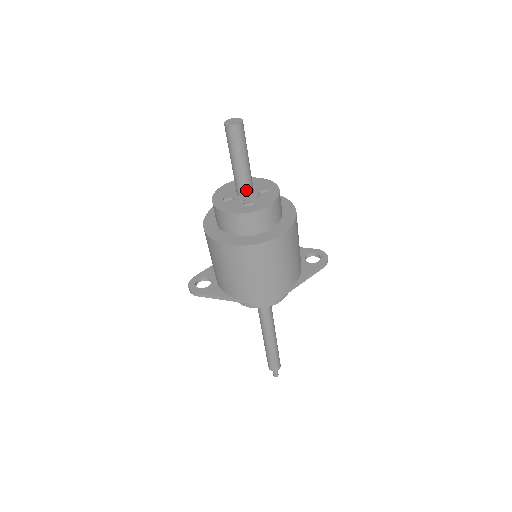
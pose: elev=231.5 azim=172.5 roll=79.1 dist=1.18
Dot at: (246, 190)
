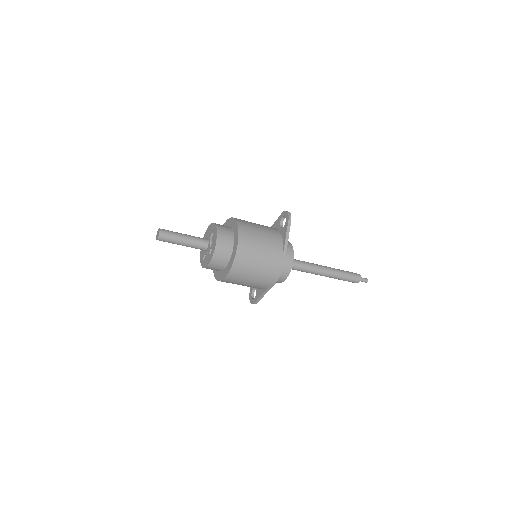
Dot at: (203, 246)
